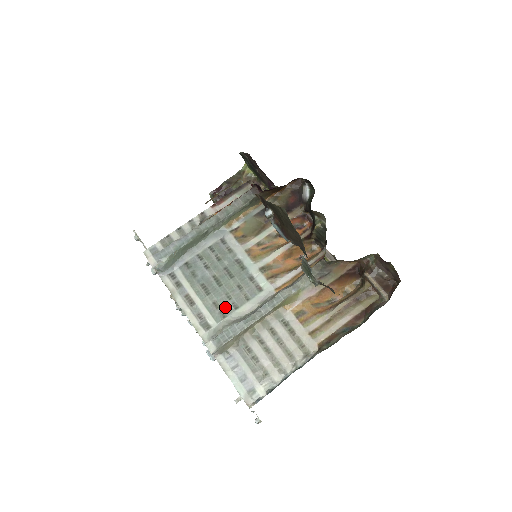
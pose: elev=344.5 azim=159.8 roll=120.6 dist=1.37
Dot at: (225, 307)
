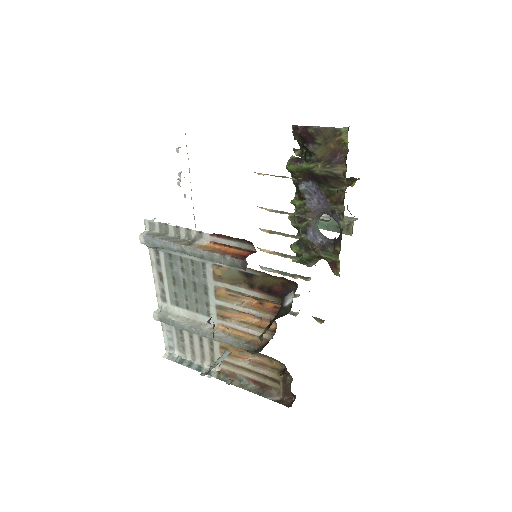
Dot at: (181, 302)
